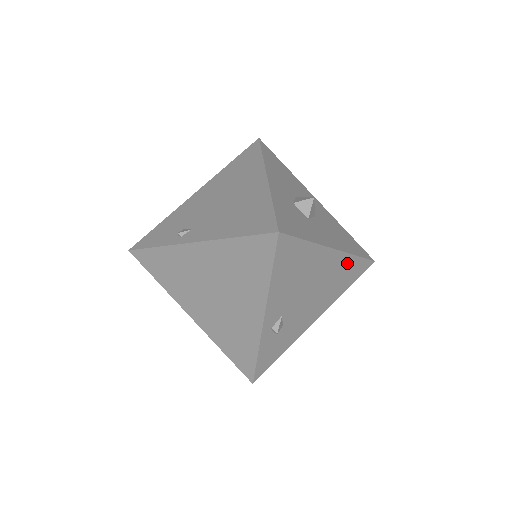
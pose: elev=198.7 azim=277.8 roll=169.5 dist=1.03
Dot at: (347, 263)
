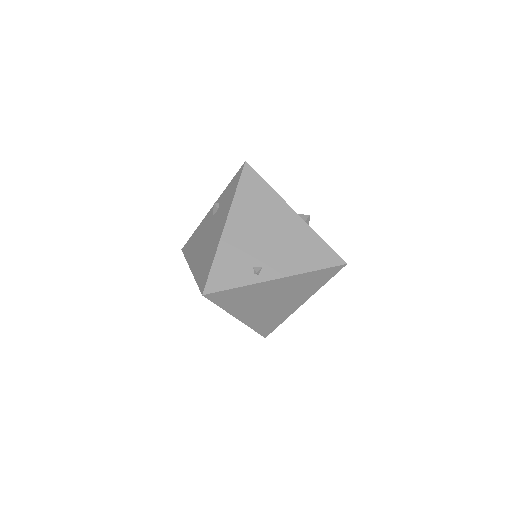
Dot at: occluded
